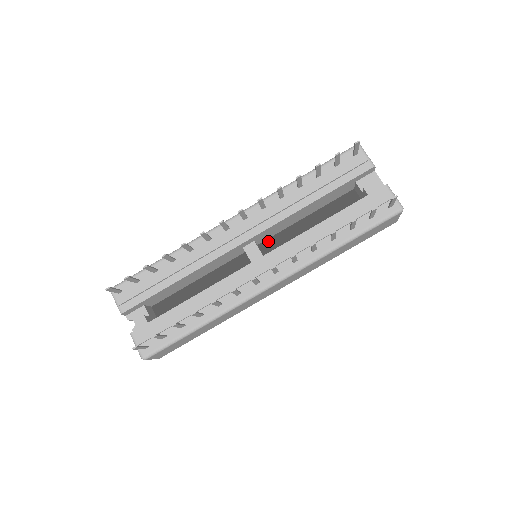
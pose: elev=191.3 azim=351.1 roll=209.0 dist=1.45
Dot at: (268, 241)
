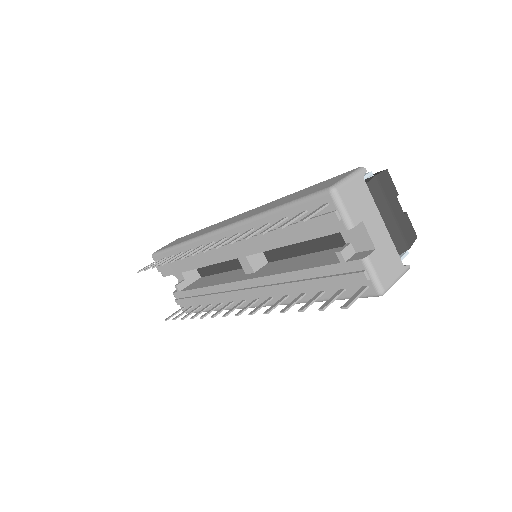
Dot at: occluded
